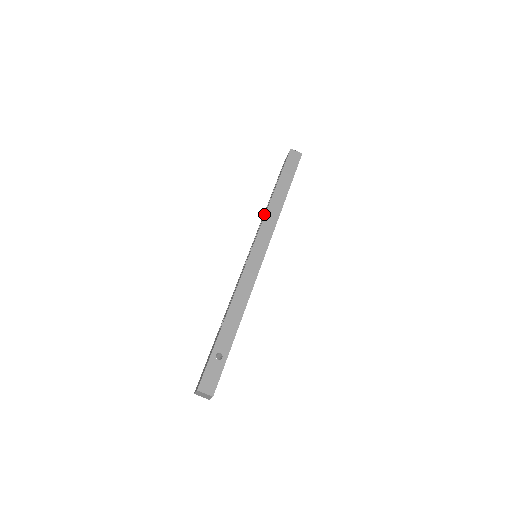
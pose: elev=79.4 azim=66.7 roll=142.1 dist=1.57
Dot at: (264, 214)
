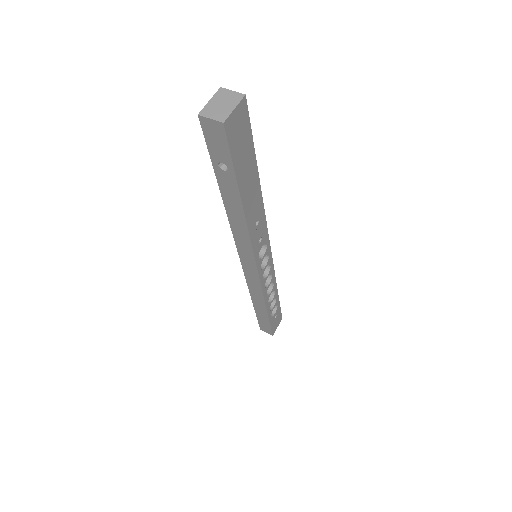
Dot at: occluded
